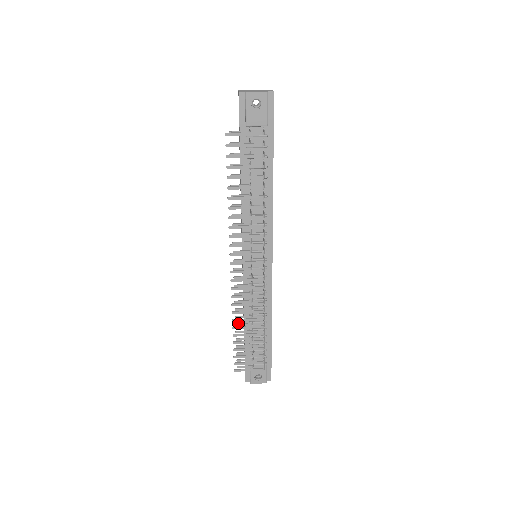
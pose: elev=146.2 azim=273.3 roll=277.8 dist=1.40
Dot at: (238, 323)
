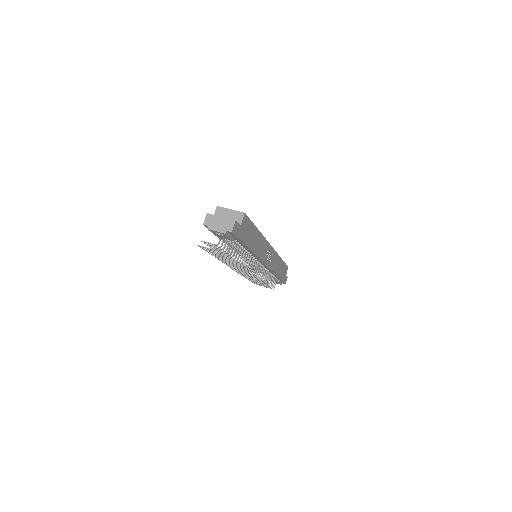
Dot at: occluded
